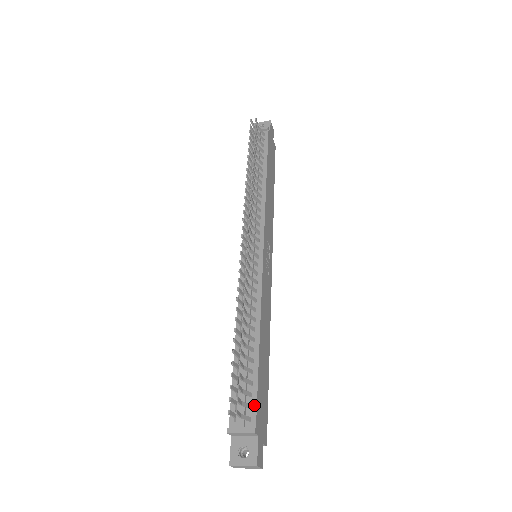
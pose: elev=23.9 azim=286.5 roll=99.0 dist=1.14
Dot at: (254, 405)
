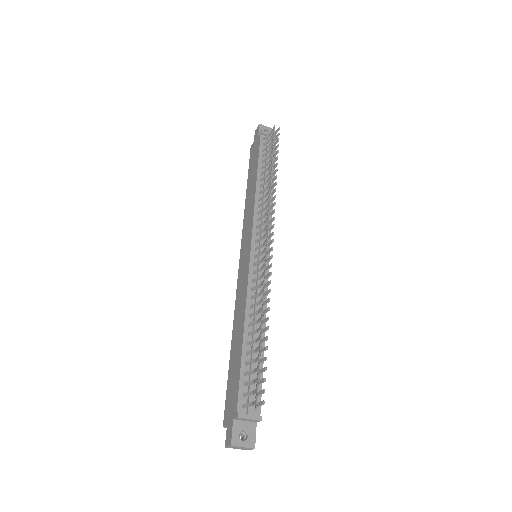
Dot at: (259, 396)
